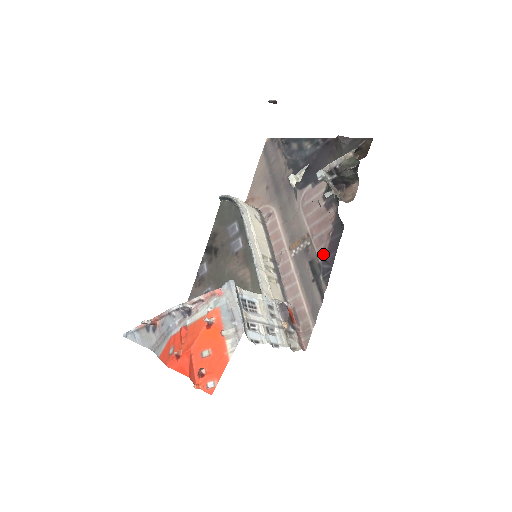
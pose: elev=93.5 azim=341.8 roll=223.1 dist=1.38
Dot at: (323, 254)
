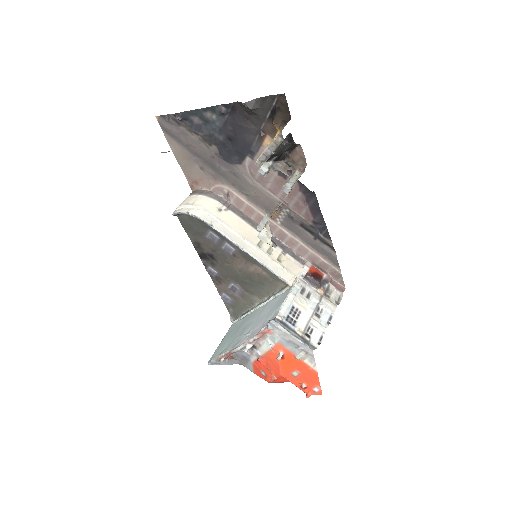
Dot at: (310, 218)
